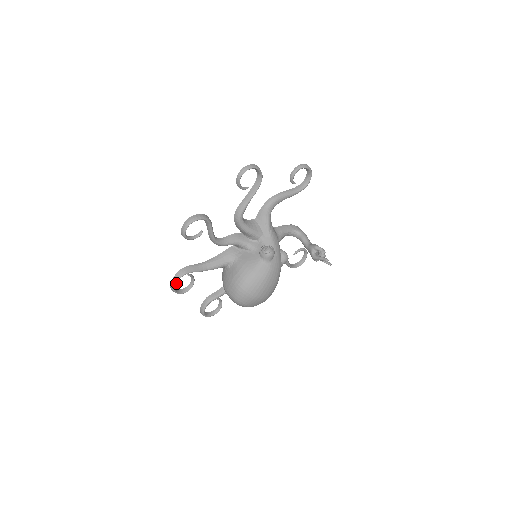
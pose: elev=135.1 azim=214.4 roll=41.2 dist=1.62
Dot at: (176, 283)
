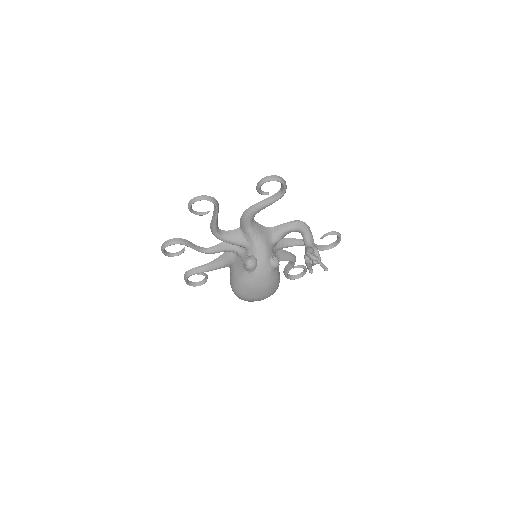
Dot at: (186, 282)
